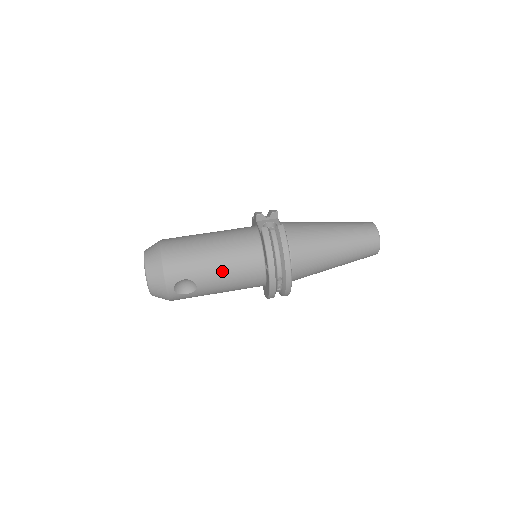
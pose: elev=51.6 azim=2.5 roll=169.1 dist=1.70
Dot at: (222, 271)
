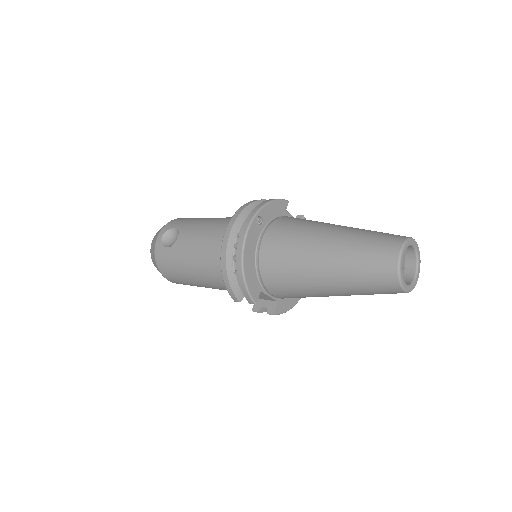
Dot at: (205, 226)
